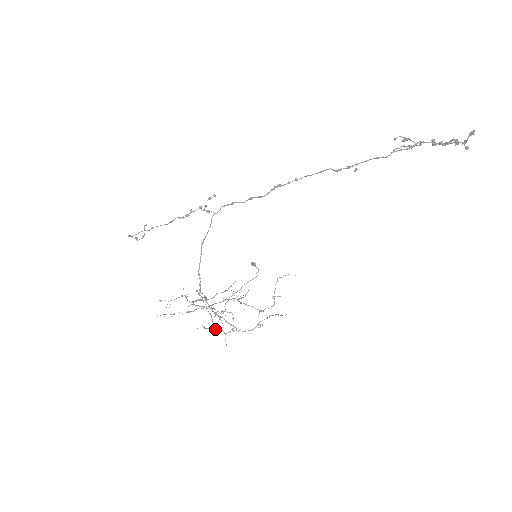
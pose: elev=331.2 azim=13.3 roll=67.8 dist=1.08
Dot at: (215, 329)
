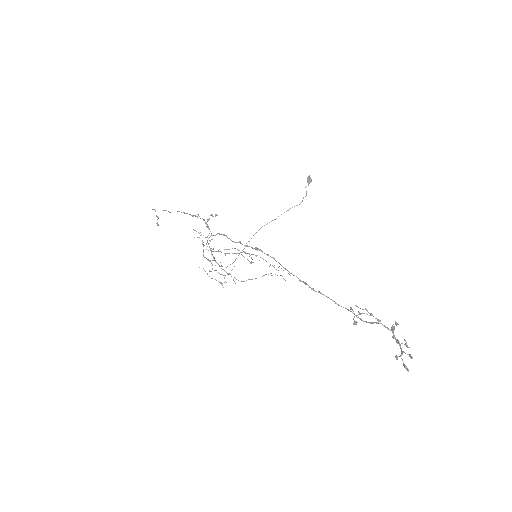
Dot at: (227, 273)
